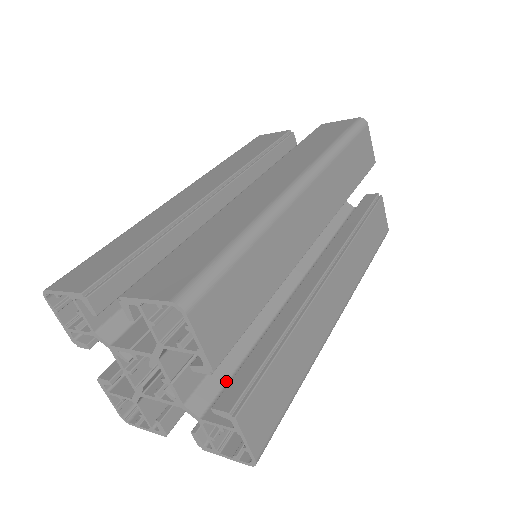
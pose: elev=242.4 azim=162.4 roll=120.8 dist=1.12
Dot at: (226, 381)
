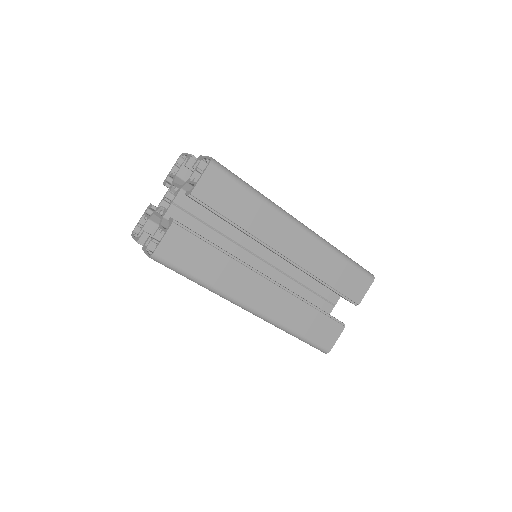
Dot at: occluded
